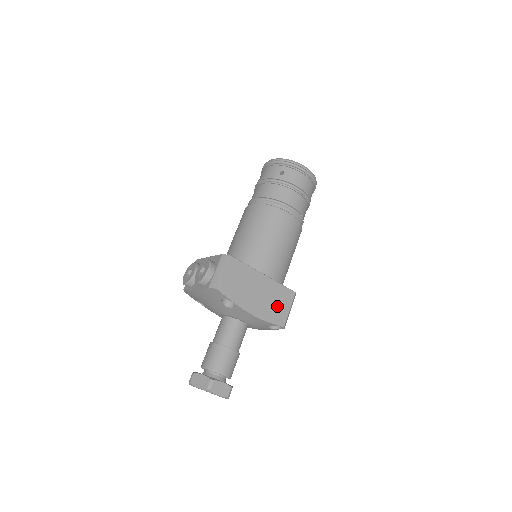
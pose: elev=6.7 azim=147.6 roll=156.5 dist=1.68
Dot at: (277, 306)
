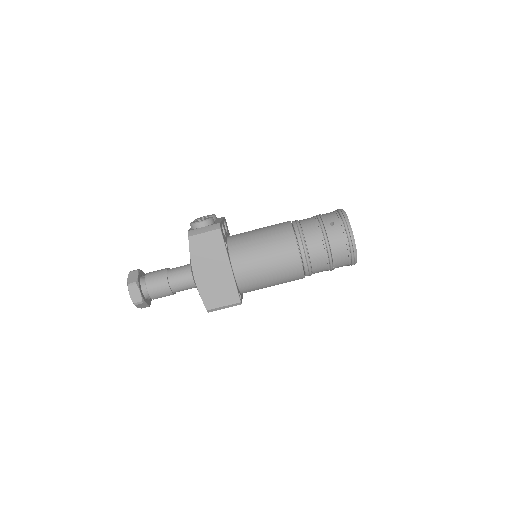
Dot at: (217, 293)
